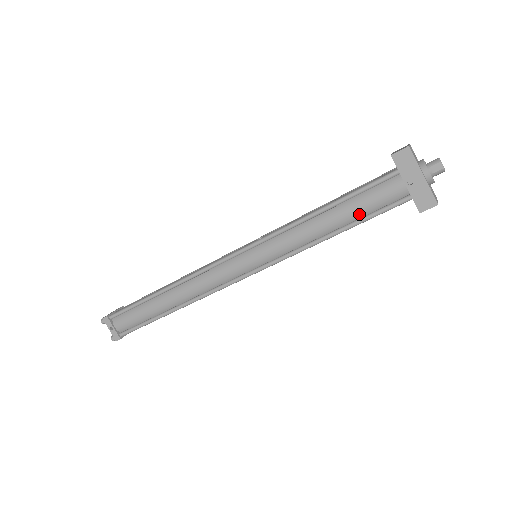
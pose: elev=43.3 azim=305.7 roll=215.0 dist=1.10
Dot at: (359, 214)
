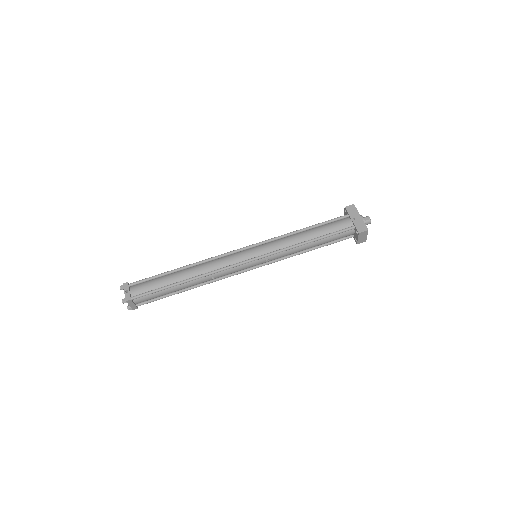
Dot at: (326, 232)
